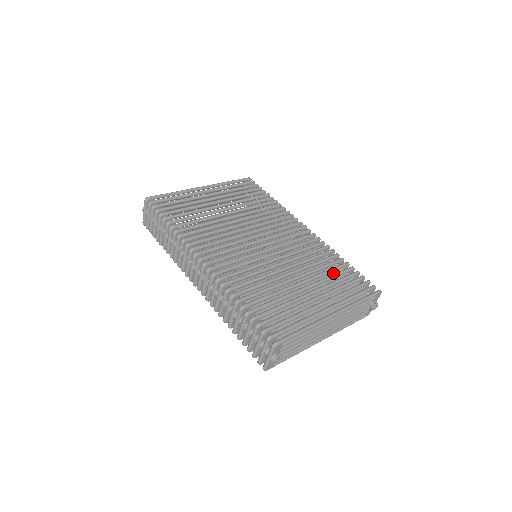
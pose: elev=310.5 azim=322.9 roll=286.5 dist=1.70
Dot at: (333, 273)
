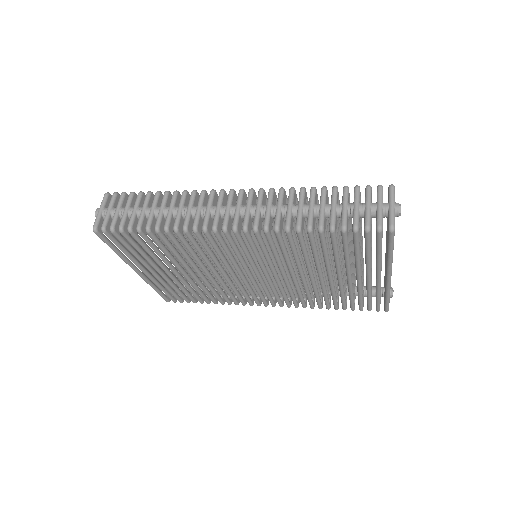
Dot at: occluded
